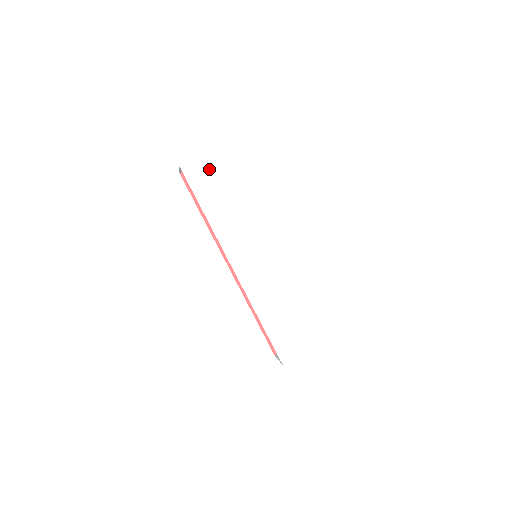
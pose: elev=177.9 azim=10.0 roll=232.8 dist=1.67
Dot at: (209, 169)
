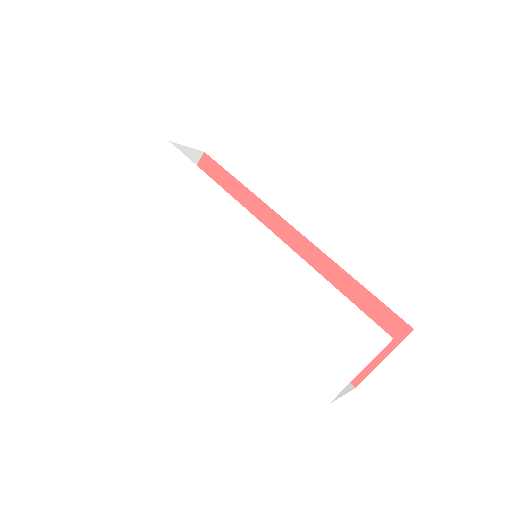
Dot at: (158, 186)
